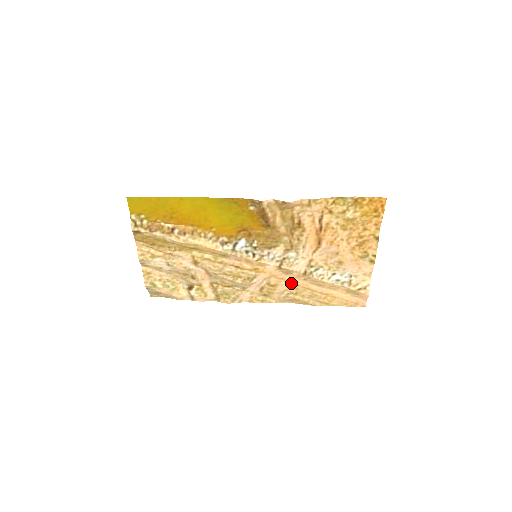
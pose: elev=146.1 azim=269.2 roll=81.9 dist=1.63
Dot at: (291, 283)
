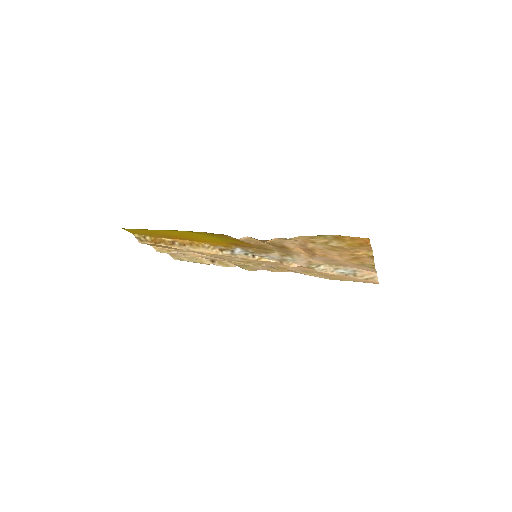
Dot at: (299, 268)
